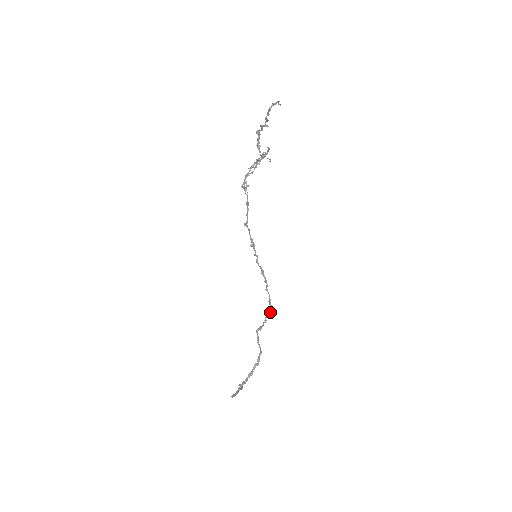
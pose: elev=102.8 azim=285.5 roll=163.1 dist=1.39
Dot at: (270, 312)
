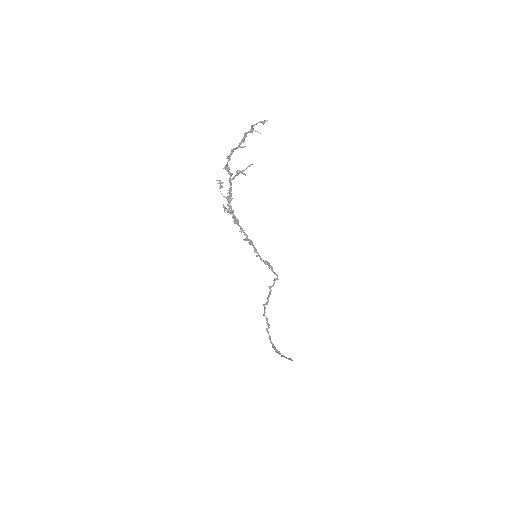
Dot at: occluded
